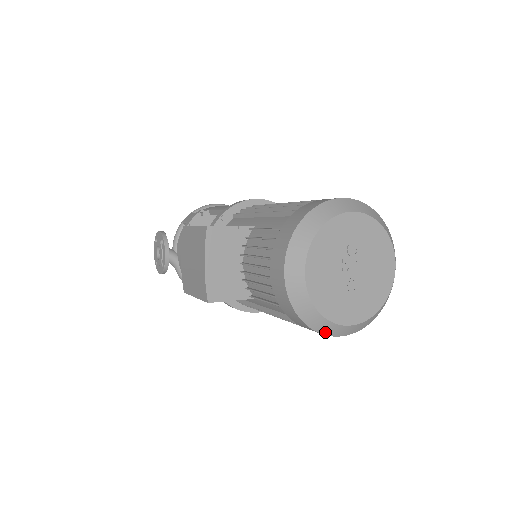
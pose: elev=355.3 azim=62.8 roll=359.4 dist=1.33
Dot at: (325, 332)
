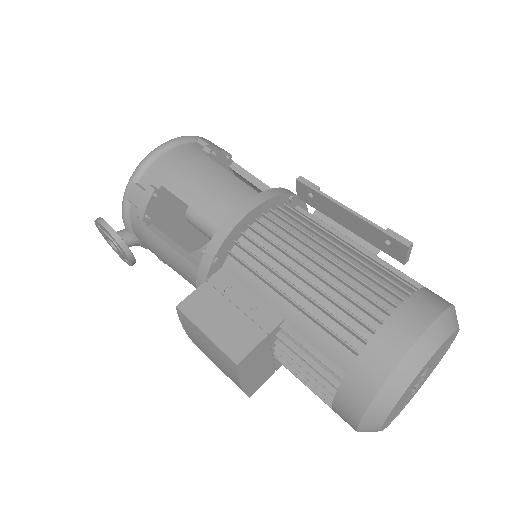
Dot at: occluded
